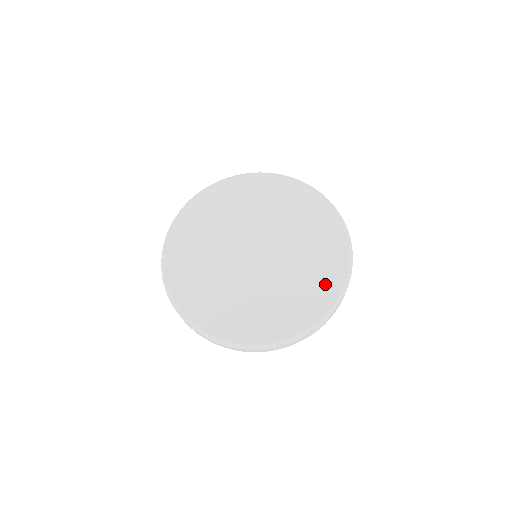
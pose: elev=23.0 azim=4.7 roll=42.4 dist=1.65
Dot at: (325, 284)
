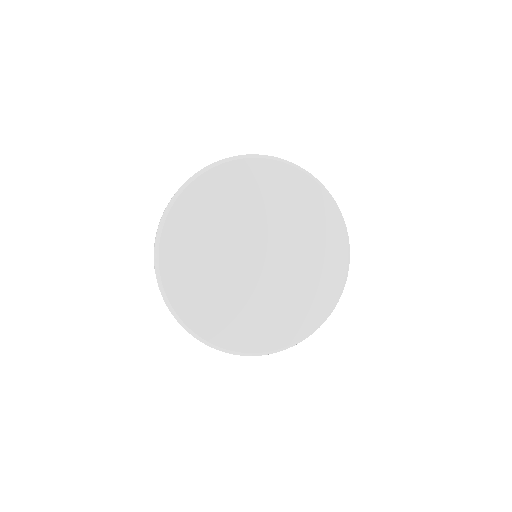
Dot at: (273, 333)
